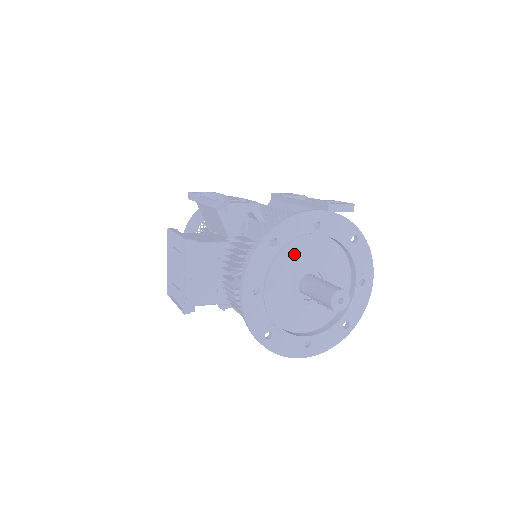
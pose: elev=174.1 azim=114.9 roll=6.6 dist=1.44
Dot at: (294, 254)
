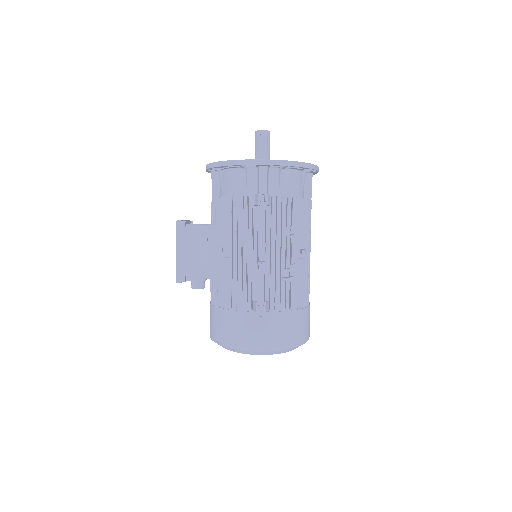
Dot at: occluded
